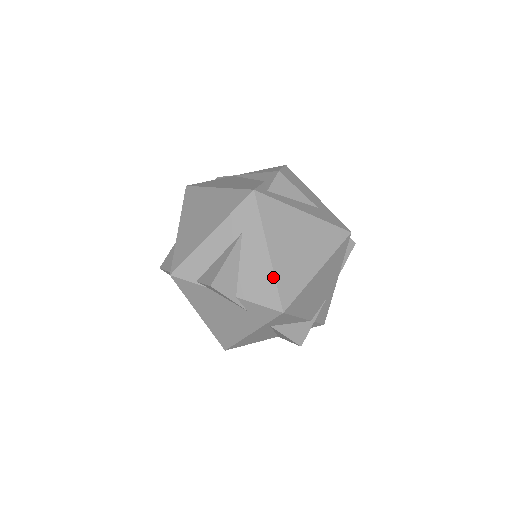
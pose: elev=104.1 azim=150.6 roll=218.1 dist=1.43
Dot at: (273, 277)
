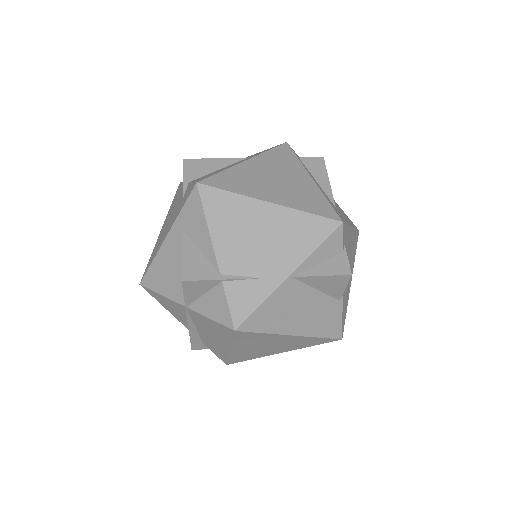
Dot at: (226, 169)
